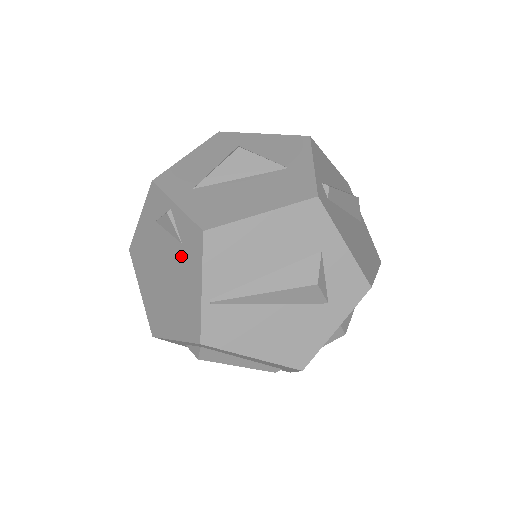
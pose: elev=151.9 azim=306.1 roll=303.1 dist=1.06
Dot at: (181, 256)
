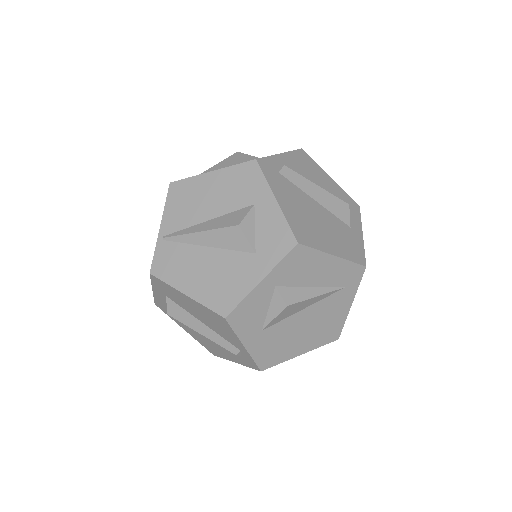
Dot at: occluded
